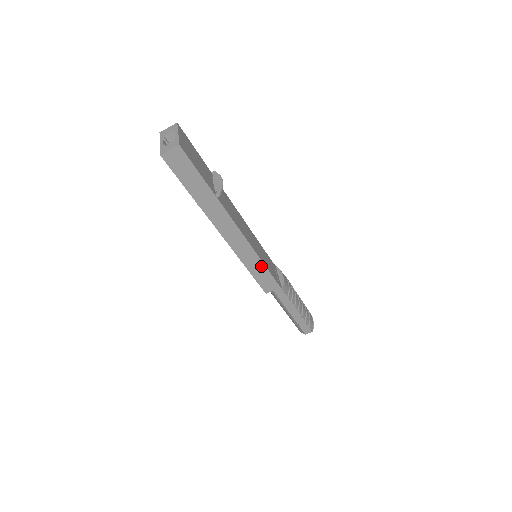
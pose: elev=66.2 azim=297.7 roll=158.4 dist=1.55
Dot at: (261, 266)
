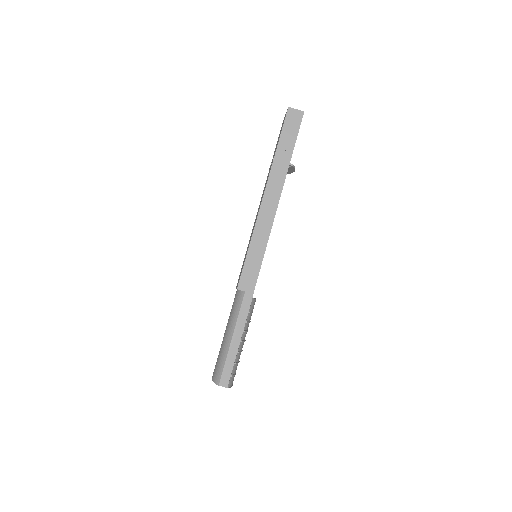
Dot at: (260, 254)
